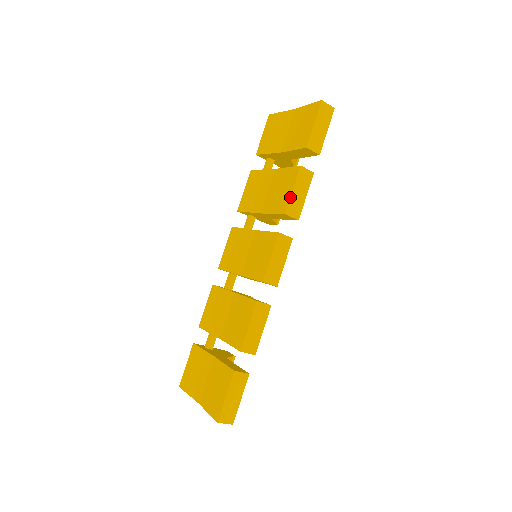
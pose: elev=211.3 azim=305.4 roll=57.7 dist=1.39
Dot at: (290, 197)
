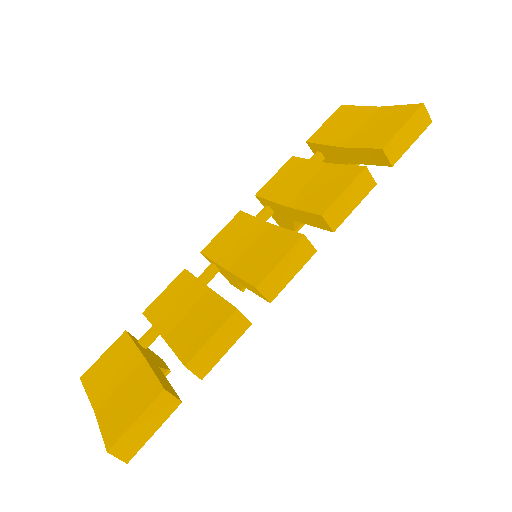
Dot at: (337, 198)
